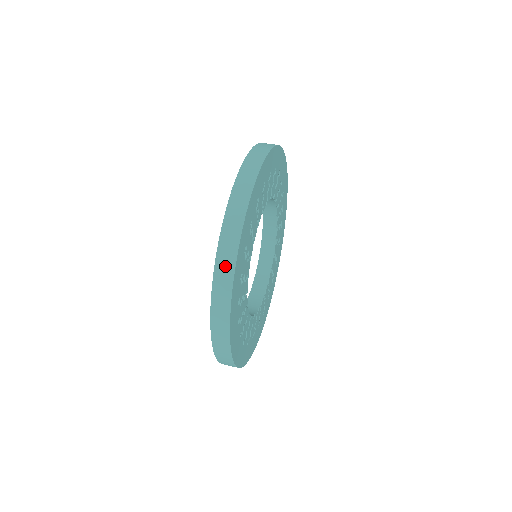
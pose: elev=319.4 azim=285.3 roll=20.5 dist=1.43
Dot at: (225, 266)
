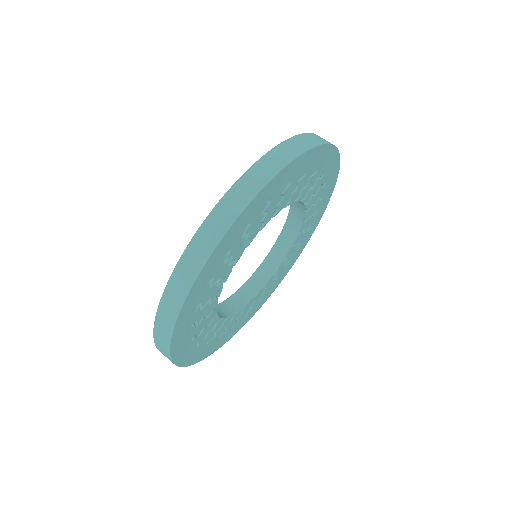
Dot at: (215, 227)
